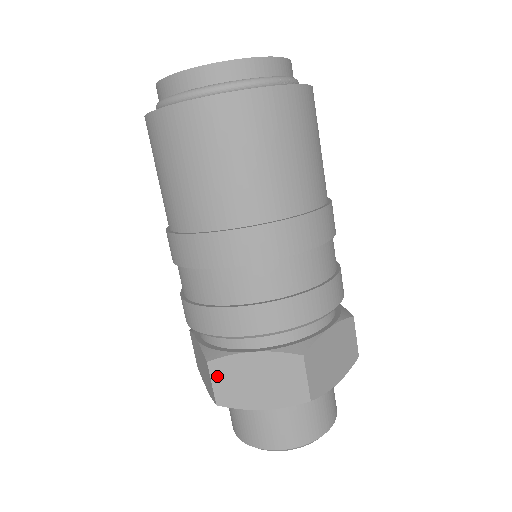
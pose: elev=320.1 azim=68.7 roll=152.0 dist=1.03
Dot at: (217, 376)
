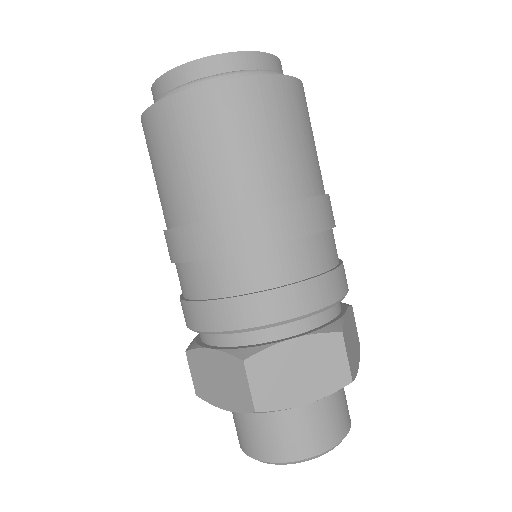
Dot at: (255, 375)
